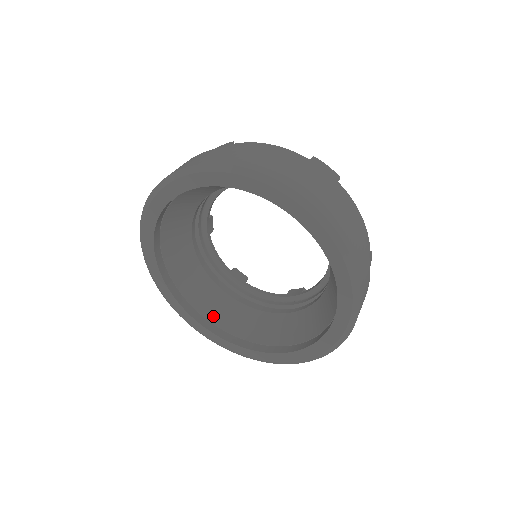
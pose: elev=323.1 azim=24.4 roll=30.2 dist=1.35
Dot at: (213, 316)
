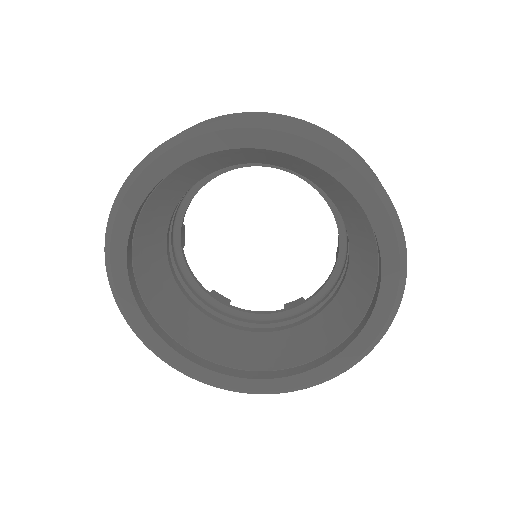
Dot at: (308, 354)
